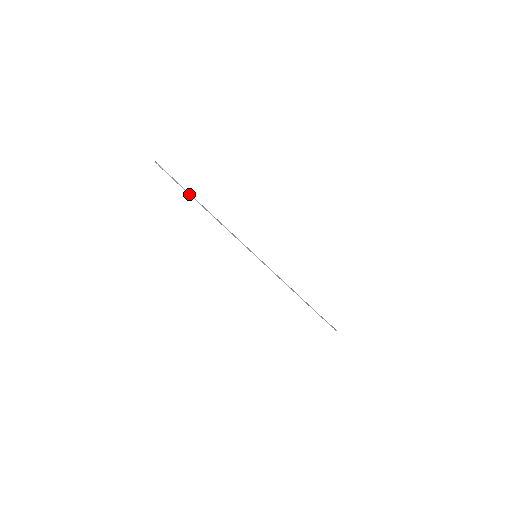
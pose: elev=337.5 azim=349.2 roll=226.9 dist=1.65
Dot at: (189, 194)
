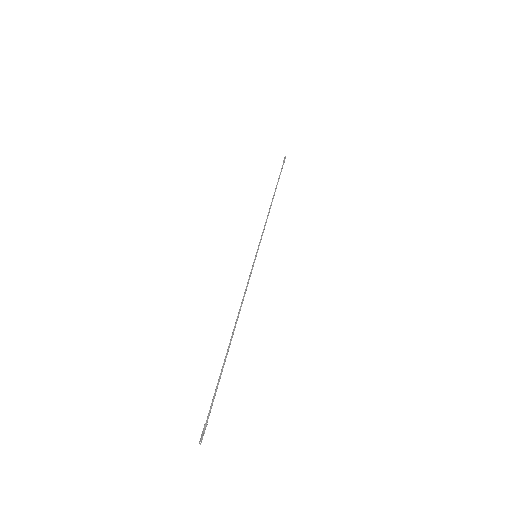
Dot at: occluded
